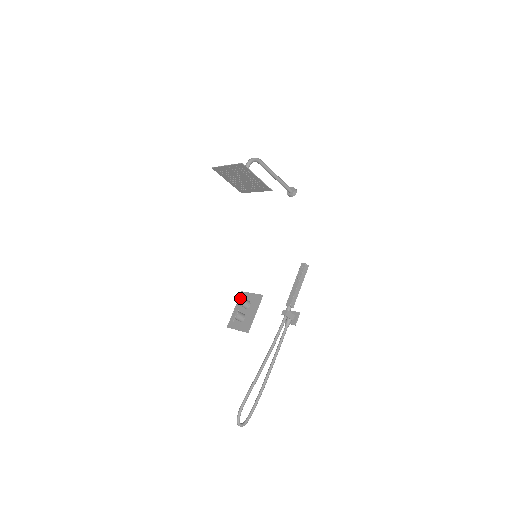
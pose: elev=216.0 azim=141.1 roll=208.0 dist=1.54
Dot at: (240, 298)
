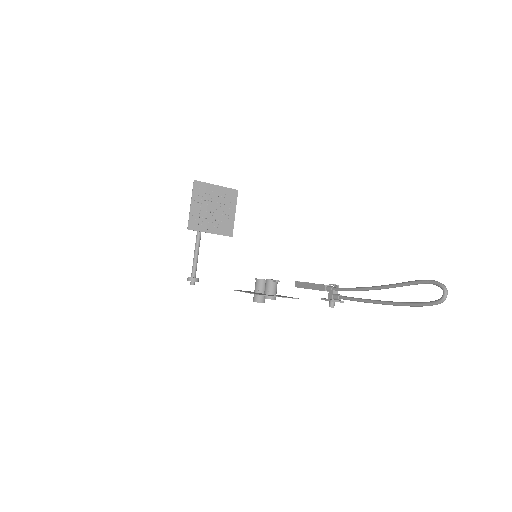
Dot at: occluded
